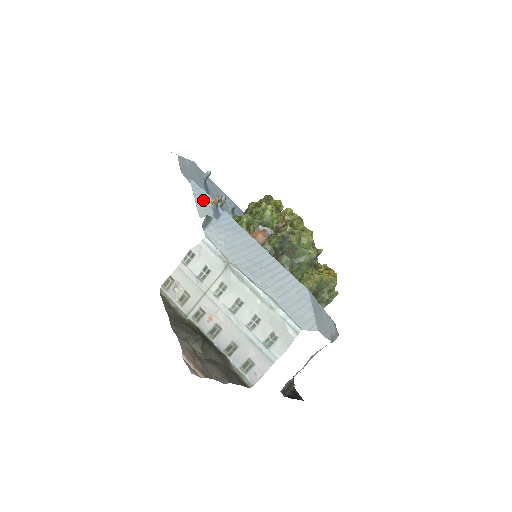
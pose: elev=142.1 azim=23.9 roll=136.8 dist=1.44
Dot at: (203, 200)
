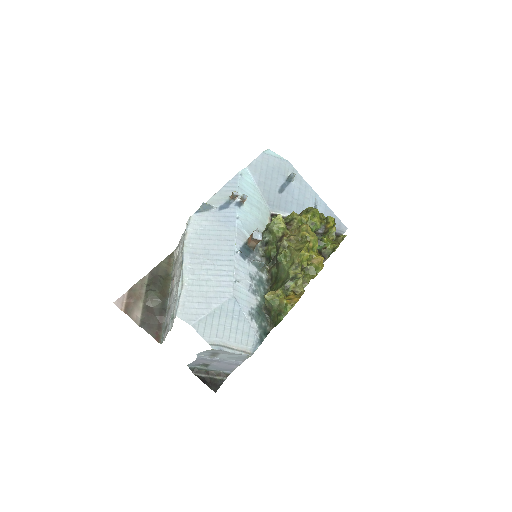
Dot at: (227, 192)
